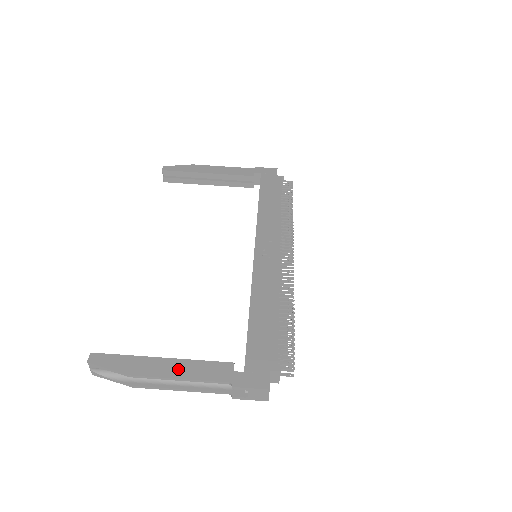
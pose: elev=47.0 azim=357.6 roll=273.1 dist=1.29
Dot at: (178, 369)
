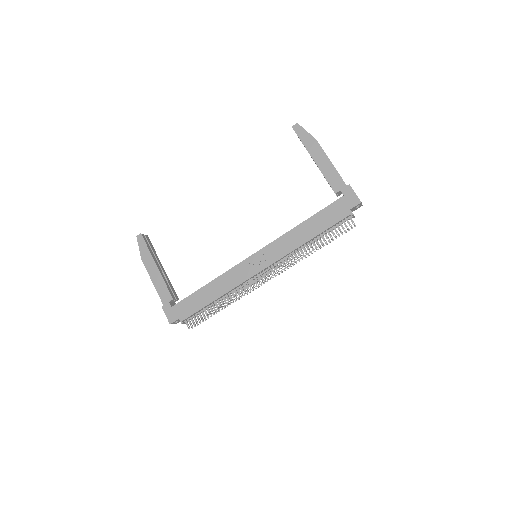
Dot at: (156, 277)
